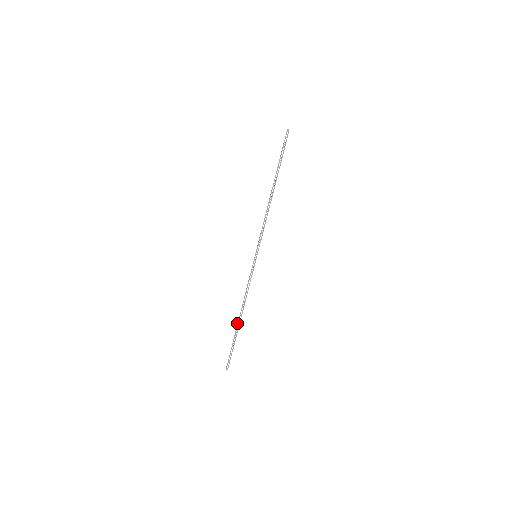
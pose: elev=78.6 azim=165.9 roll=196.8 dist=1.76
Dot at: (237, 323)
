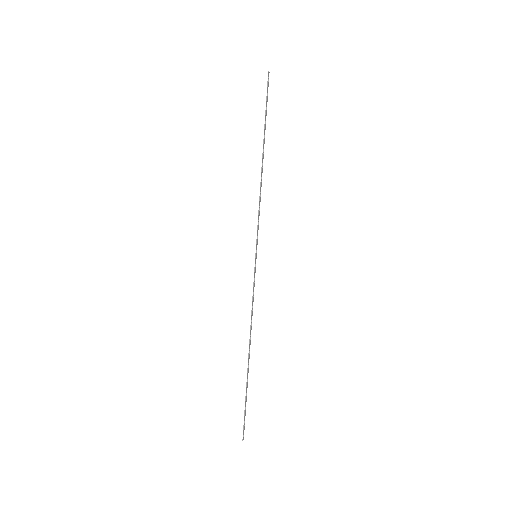
Dot at: occluded
